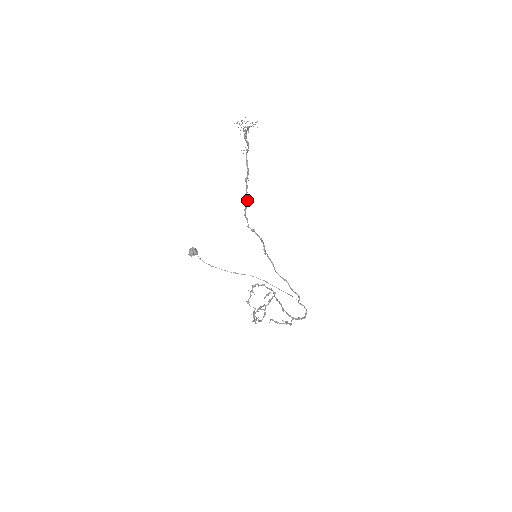
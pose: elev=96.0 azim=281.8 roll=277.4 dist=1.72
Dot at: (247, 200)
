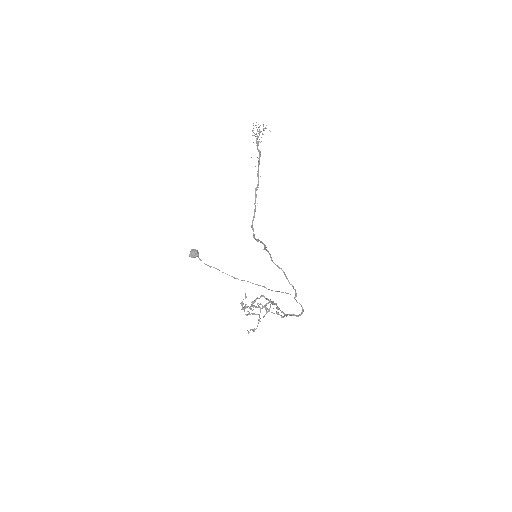
Dot at: (255, 210)
